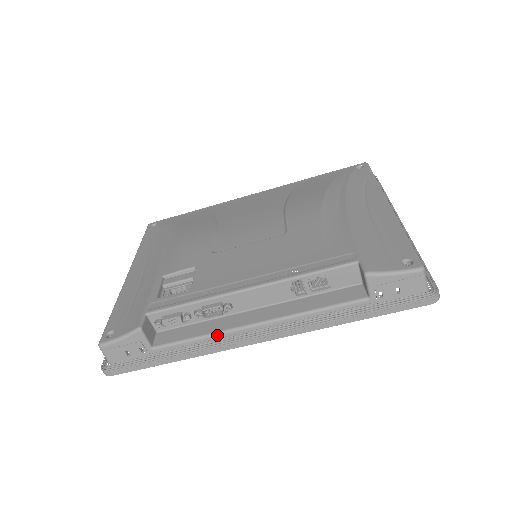
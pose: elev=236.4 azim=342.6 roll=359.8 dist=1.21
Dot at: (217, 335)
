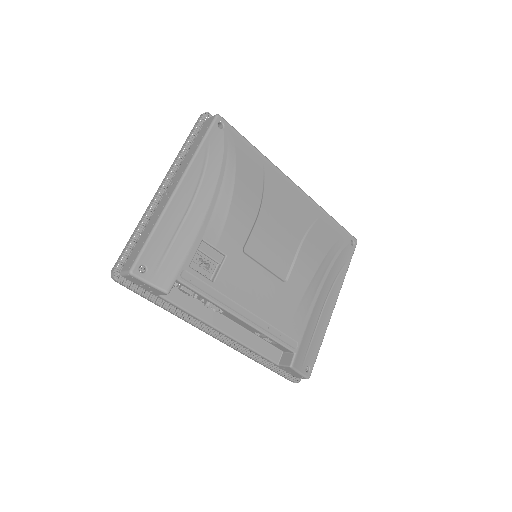
Dot at: (200, 320)
